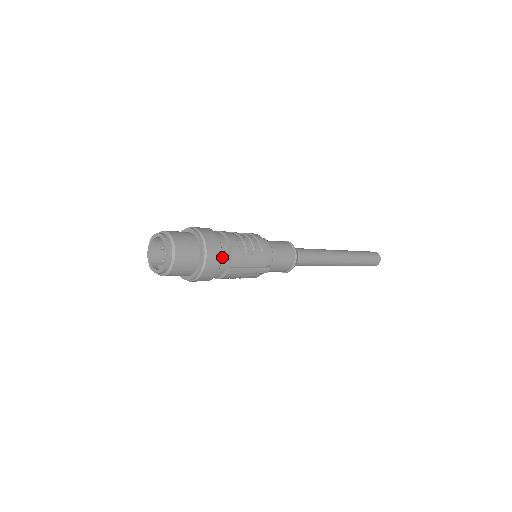
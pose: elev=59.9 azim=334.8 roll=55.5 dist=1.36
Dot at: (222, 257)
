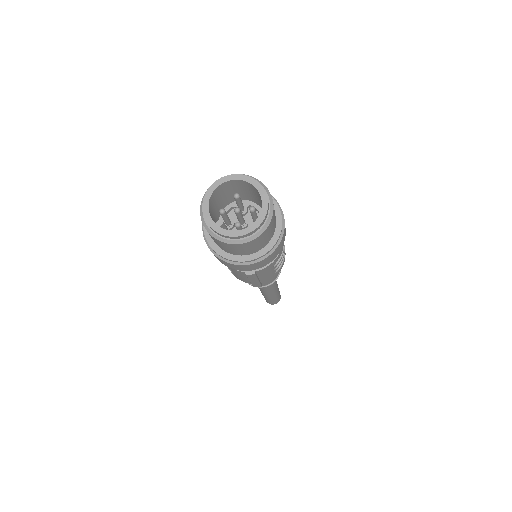
Dot at: occluded
